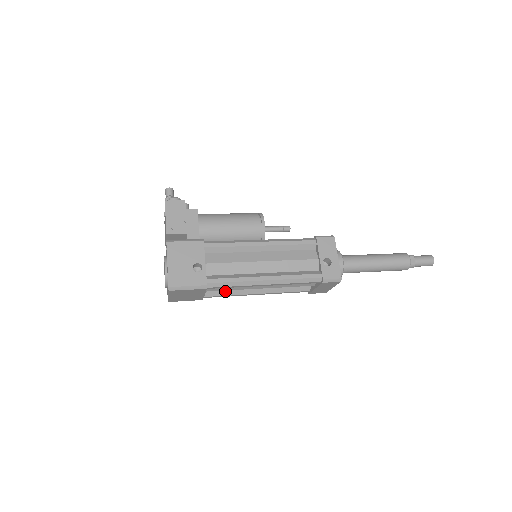
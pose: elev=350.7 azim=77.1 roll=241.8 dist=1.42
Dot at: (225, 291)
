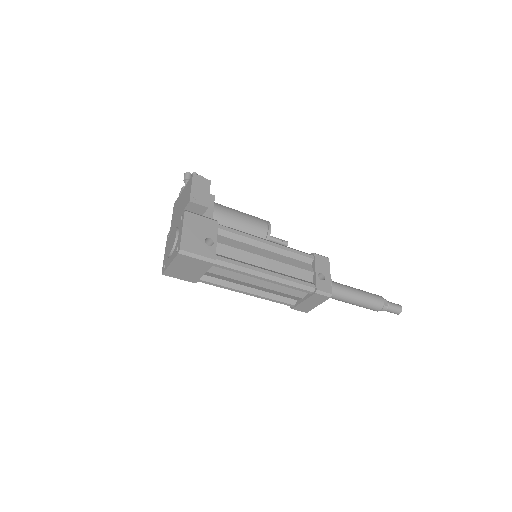
Dot at: (220, 280)
